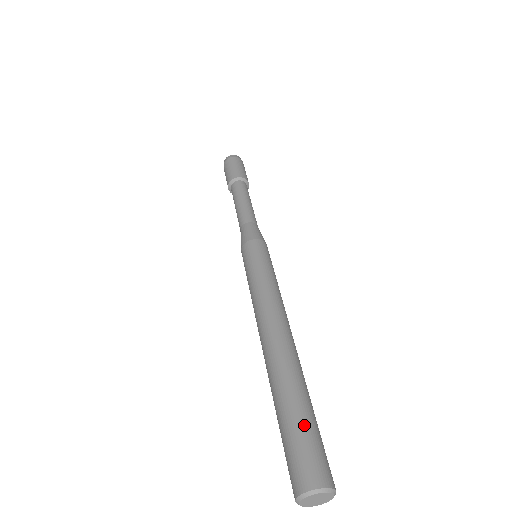
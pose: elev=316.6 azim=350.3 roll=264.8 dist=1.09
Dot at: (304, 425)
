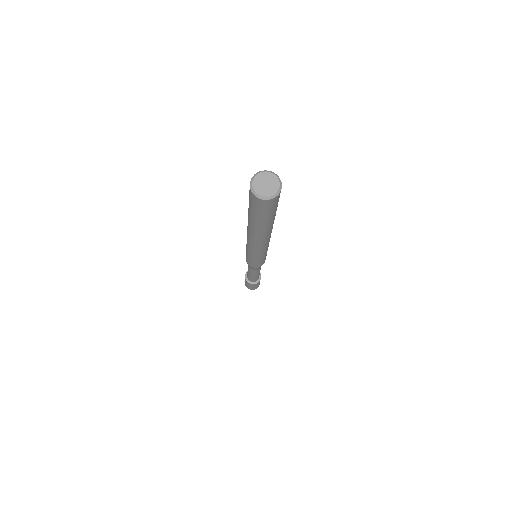
Dot at: occluded
